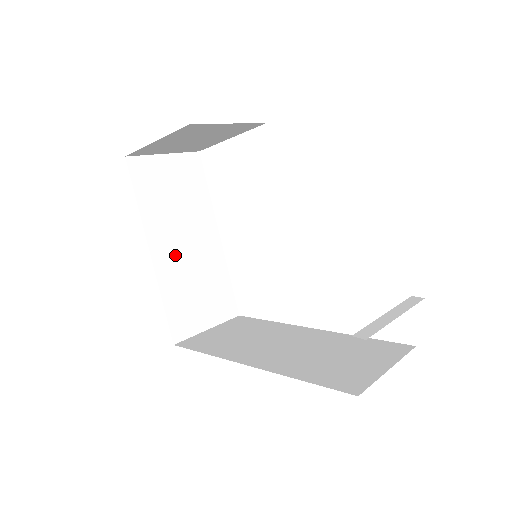
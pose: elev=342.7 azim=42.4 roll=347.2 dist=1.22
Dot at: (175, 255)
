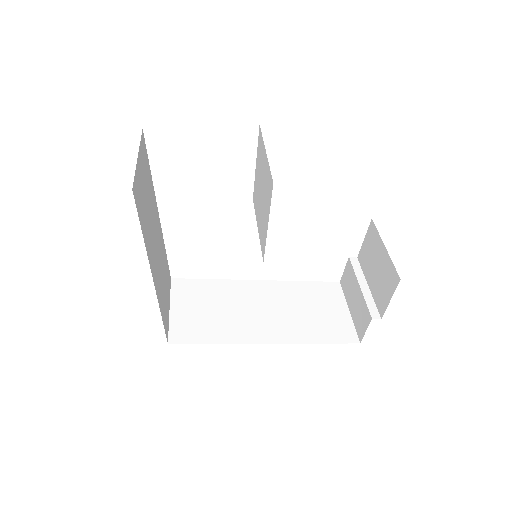
Dot at: (156, 265)
